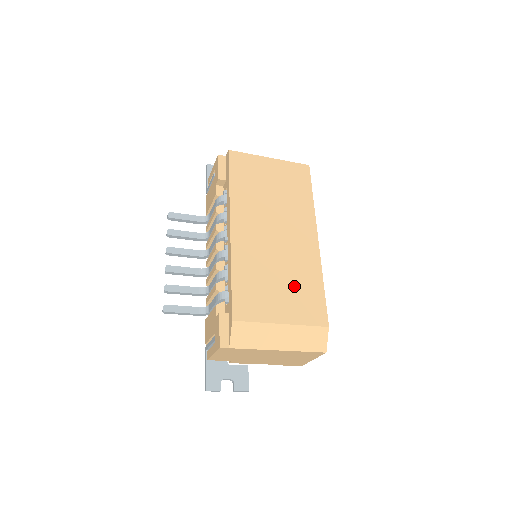
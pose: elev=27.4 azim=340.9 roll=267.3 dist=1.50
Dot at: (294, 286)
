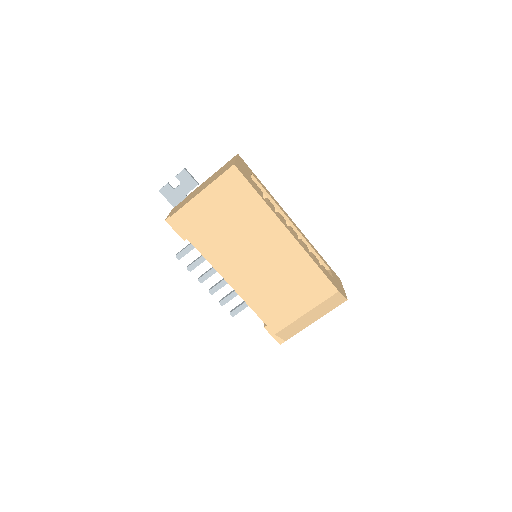
Dot at: (297, 283)
